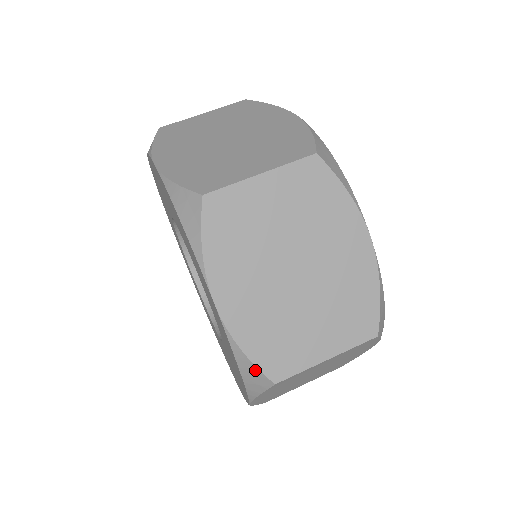
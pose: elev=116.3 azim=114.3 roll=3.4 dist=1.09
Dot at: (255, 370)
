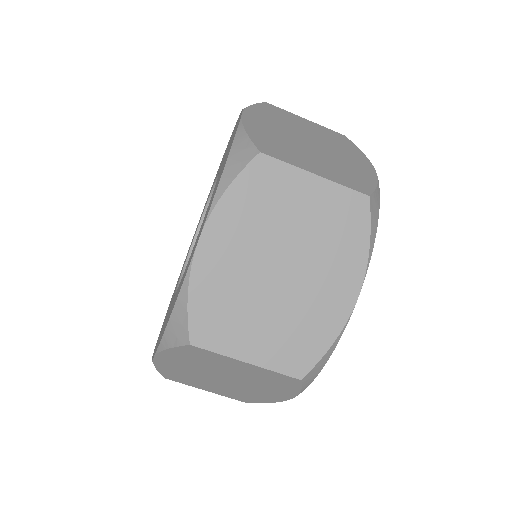
Dot at: occluded
